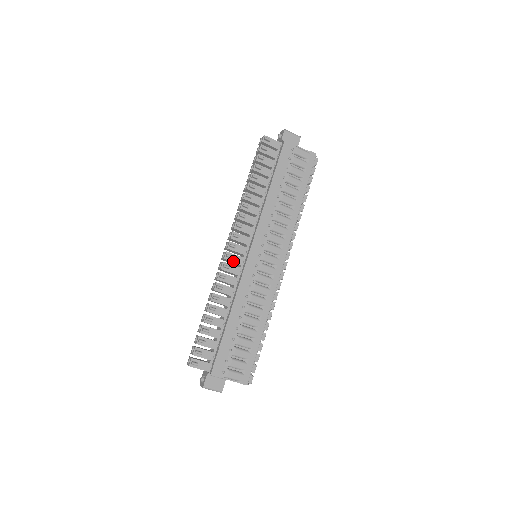
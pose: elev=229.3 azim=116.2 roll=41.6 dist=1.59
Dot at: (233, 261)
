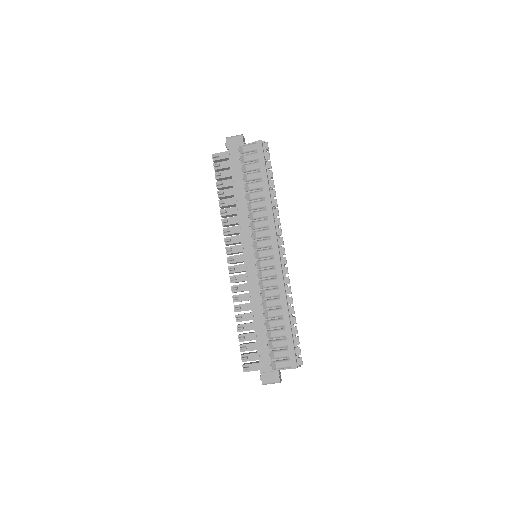
Dot at: (237, 271)
